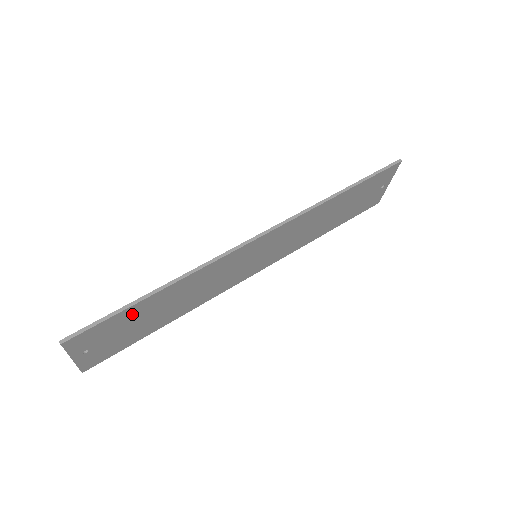
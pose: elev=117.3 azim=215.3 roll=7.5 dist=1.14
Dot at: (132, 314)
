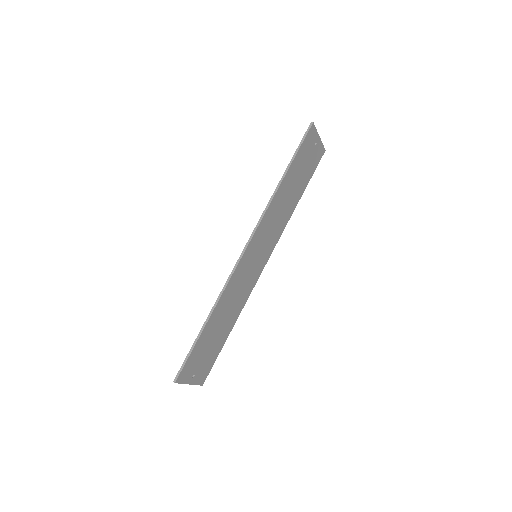
Dot at: (202, 342)
